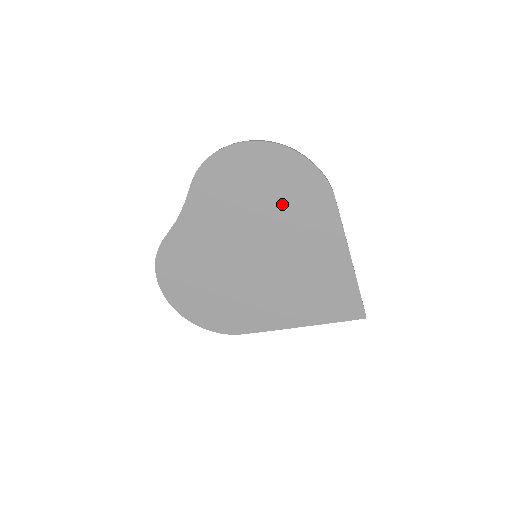
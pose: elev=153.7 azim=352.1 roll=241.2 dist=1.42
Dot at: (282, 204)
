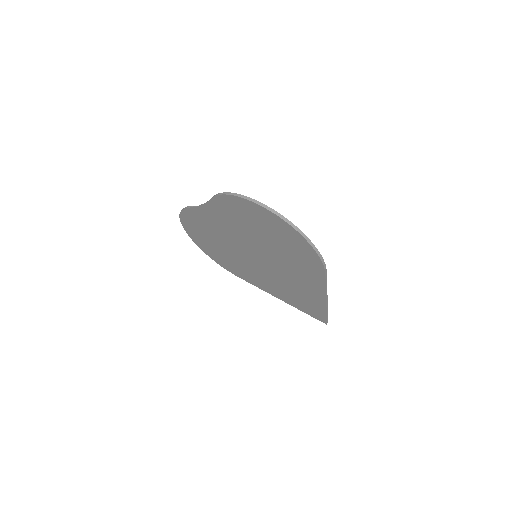
Dot at: (282, 250)
